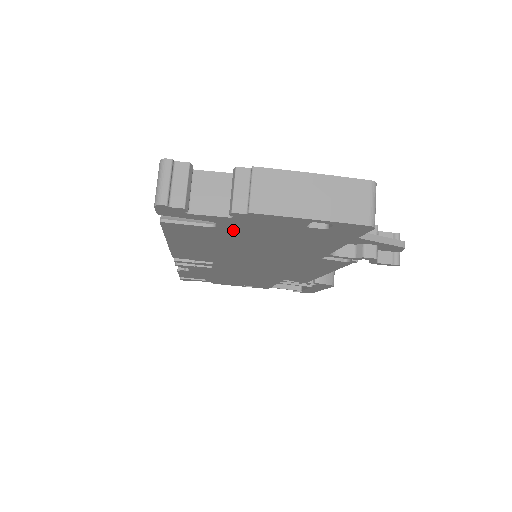
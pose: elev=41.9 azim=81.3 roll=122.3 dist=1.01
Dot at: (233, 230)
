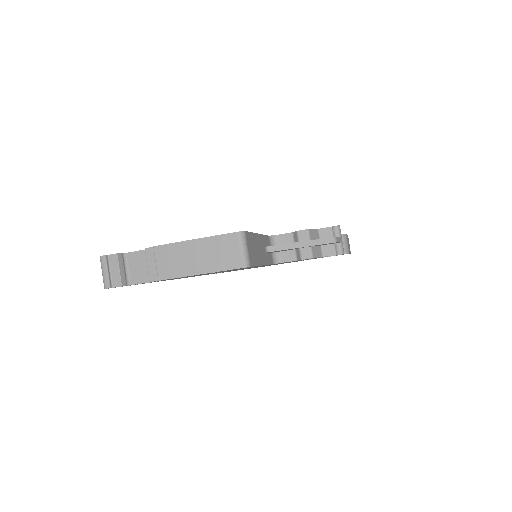
Dot at: (176, 278)
